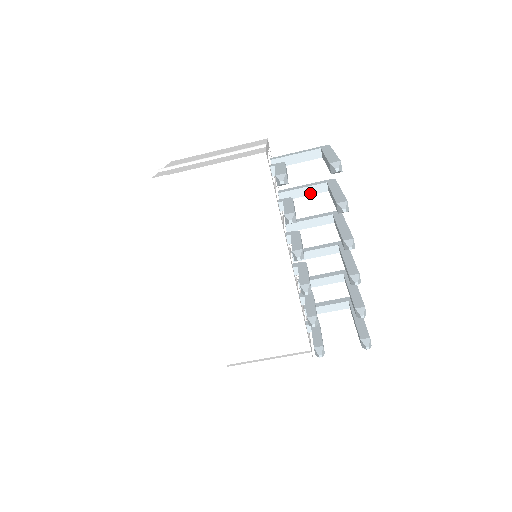
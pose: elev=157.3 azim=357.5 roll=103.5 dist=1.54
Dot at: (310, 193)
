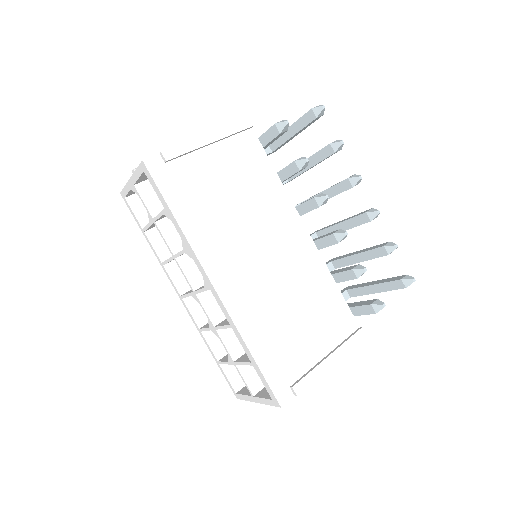
Dot at: occluded
